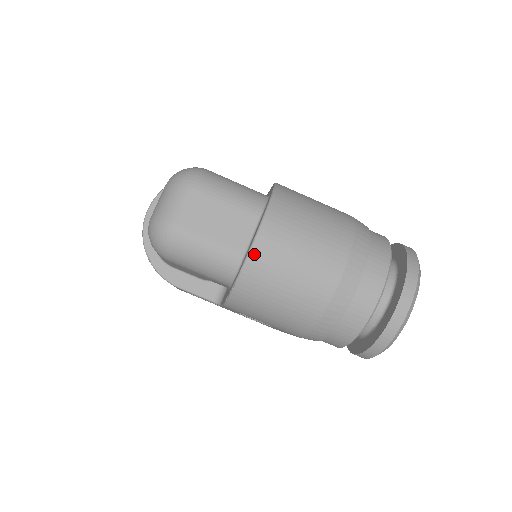
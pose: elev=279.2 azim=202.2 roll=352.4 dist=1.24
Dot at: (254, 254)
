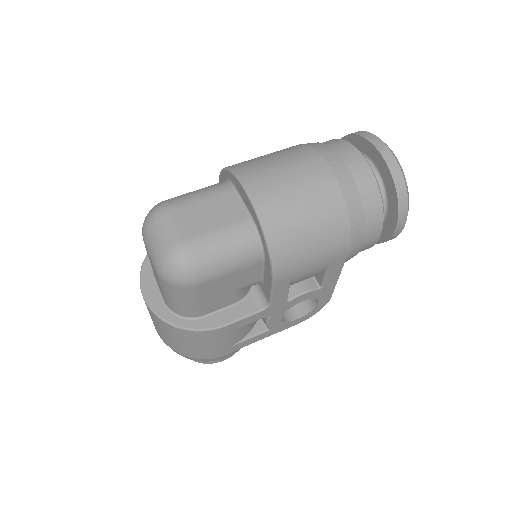
Dot at: (257, 202)
